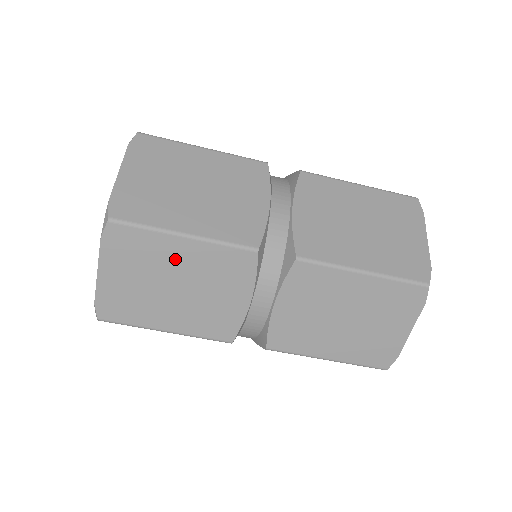
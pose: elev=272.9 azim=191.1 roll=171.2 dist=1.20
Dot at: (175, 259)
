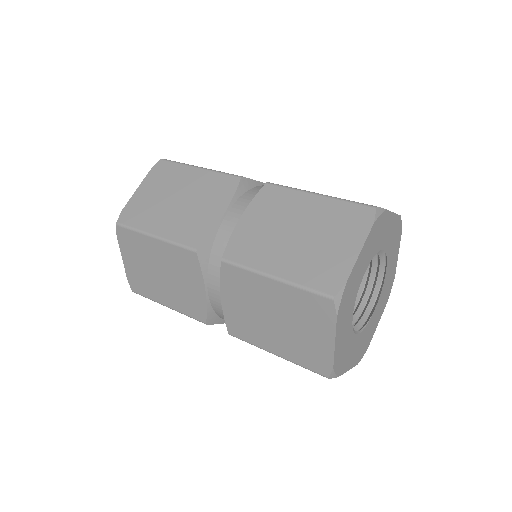
Dot at: (154, 253)
